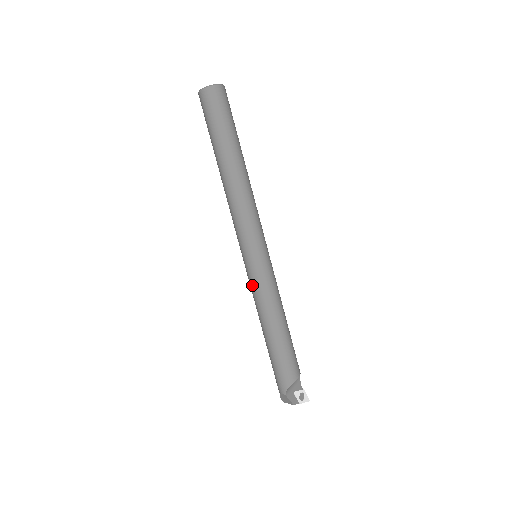
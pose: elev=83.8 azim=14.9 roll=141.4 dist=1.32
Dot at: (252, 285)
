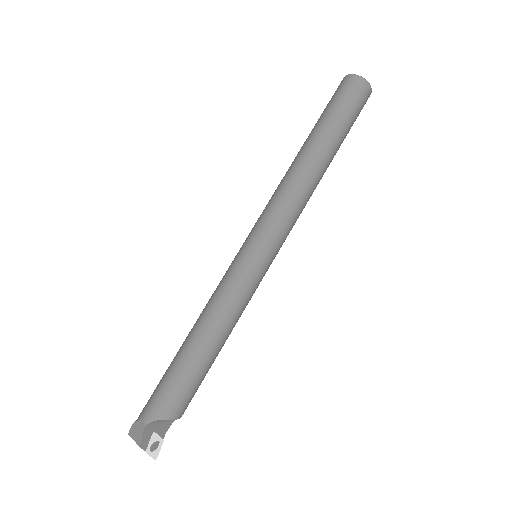
Dot at: (228, 277)
